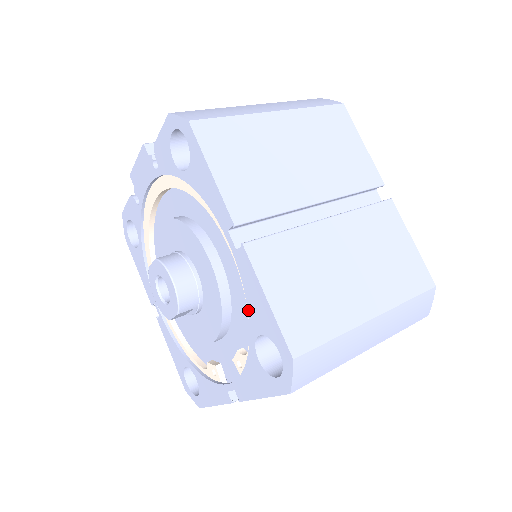
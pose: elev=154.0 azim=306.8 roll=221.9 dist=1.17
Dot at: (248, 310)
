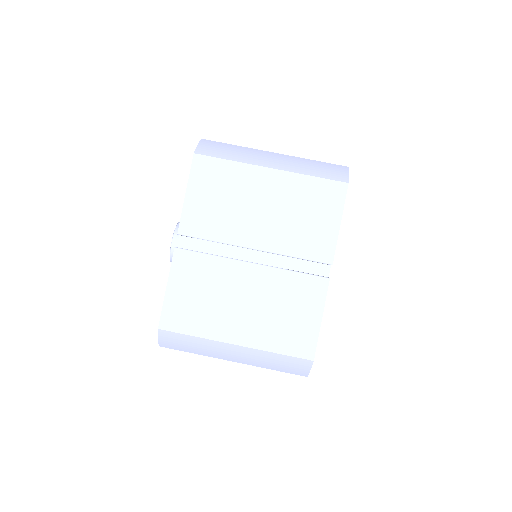
Dot at: occluded
